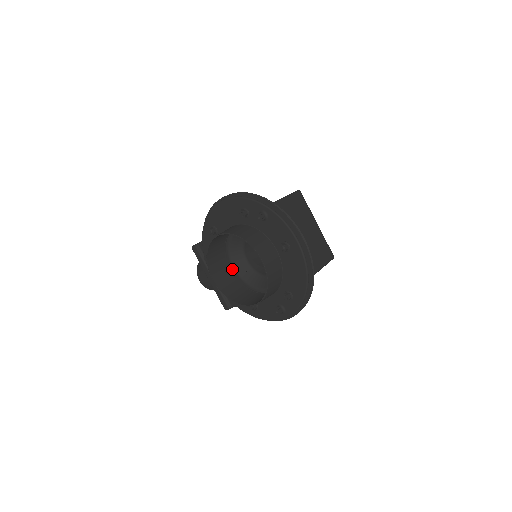
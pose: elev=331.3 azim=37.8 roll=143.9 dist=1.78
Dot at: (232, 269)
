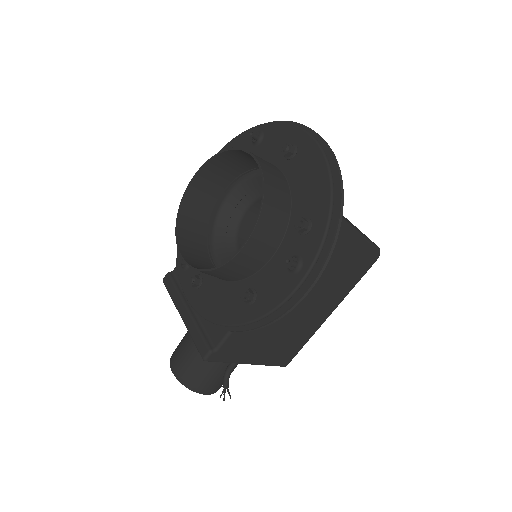
Dot at: occluded
